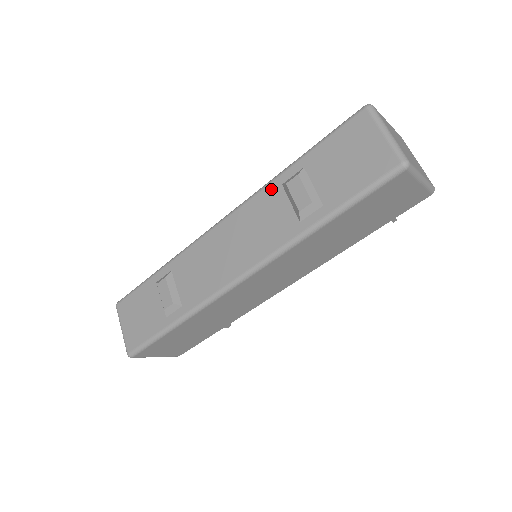
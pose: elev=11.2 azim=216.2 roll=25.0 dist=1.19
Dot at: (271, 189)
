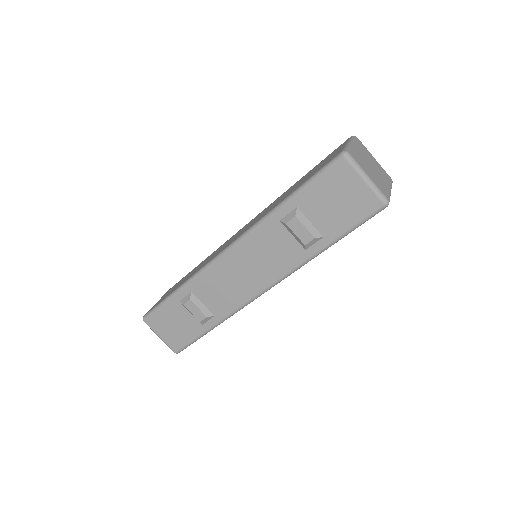
Dot at: (270, 225)
